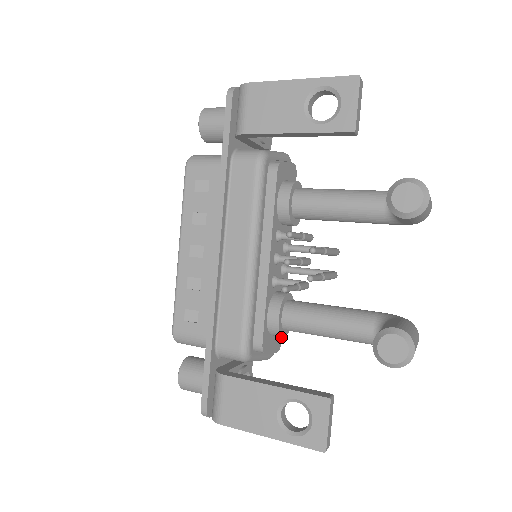
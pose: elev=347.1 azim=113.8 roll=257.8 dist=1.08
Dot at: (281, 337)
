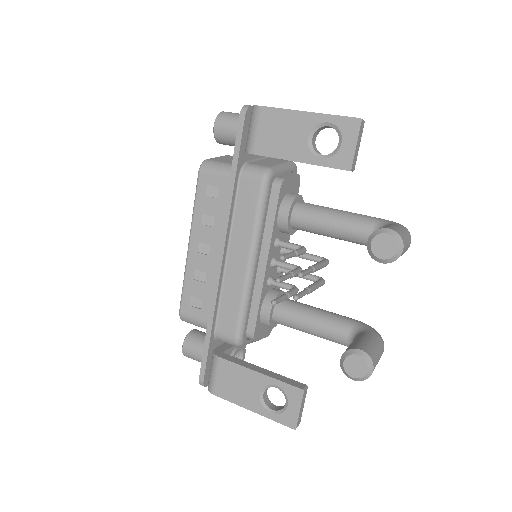
Dot at: occluded
